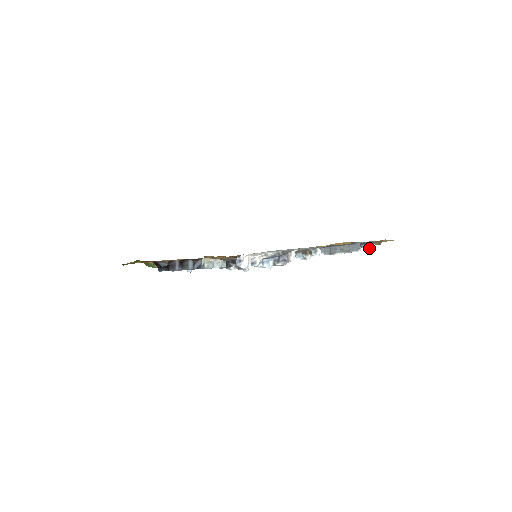
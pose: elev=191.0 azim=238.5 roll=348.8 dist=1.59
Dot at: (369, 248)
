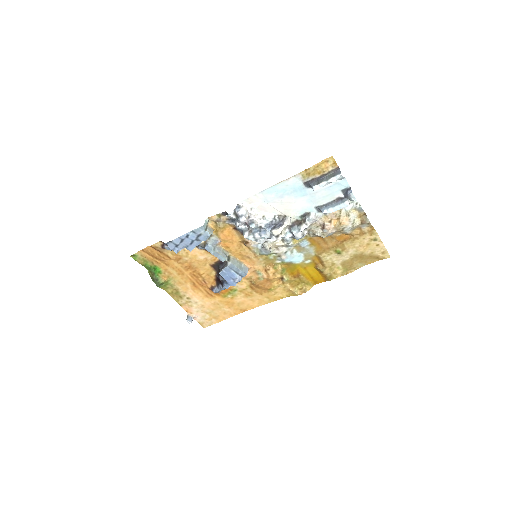
Dot at: (356, 200)
